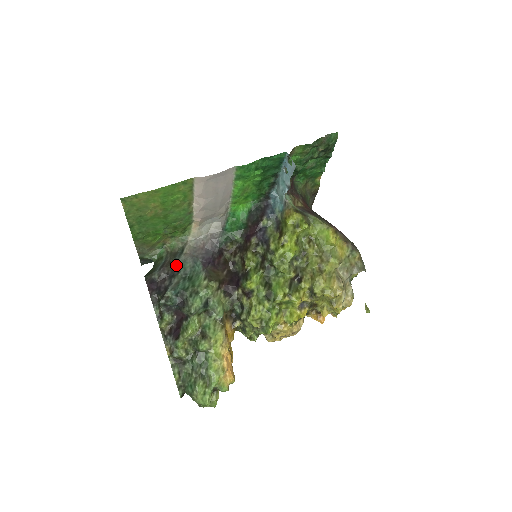
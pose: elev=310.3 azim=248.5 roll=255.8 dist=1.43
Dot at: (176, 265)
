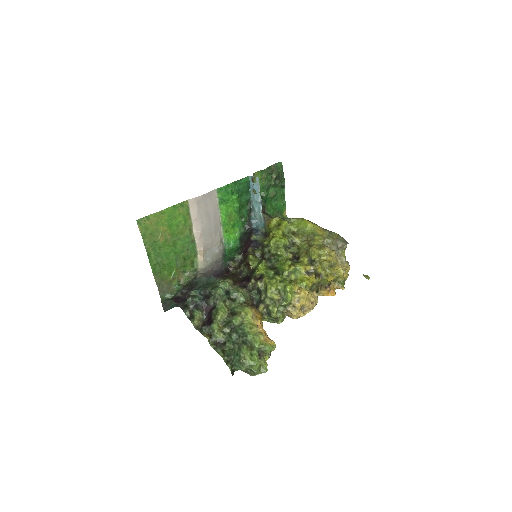
Dot at: (193, 283)
